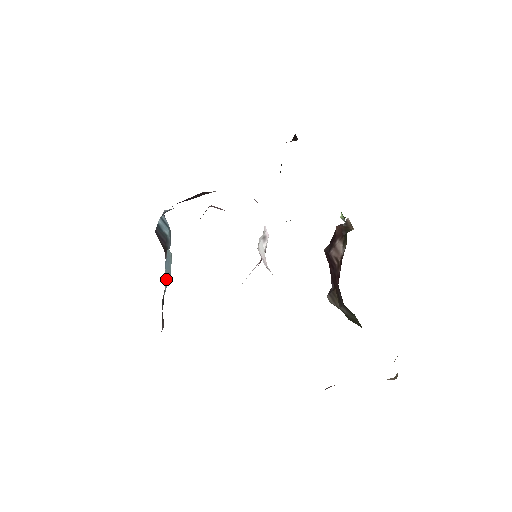
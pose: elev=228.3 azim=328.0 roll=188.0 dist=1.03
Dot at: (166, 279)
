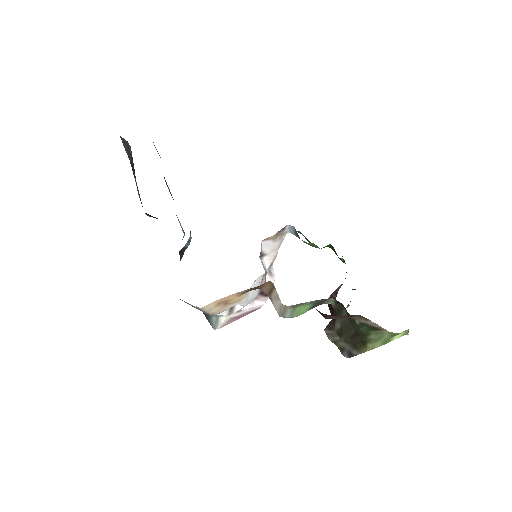
Dot at: occluded
